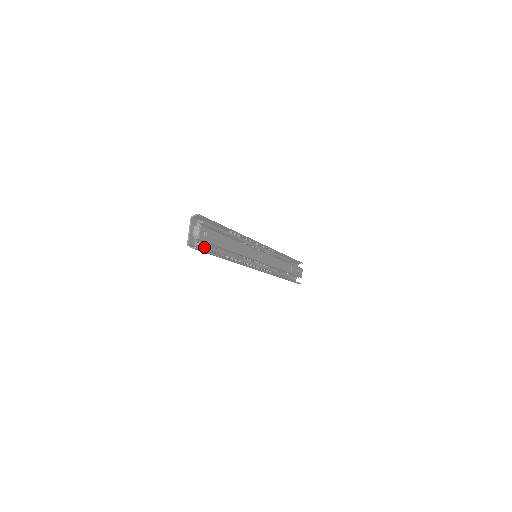
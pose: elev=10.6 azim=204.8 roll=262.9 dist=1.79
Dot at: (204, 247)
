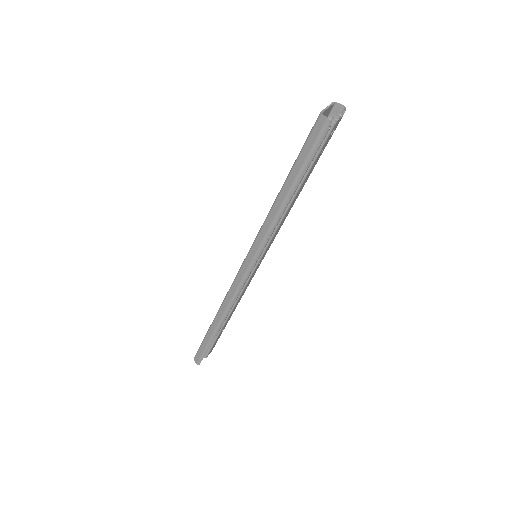
Dot at: (320, 141)
